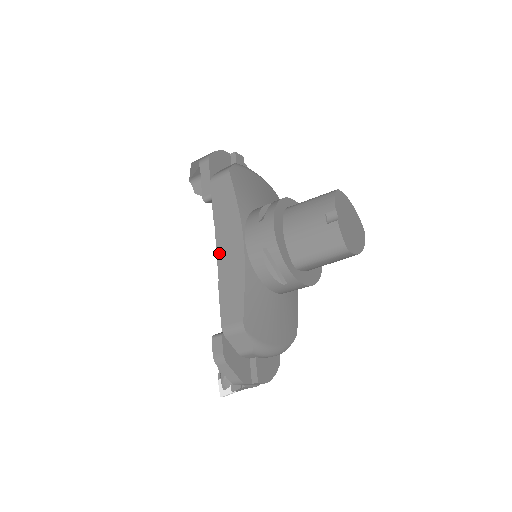
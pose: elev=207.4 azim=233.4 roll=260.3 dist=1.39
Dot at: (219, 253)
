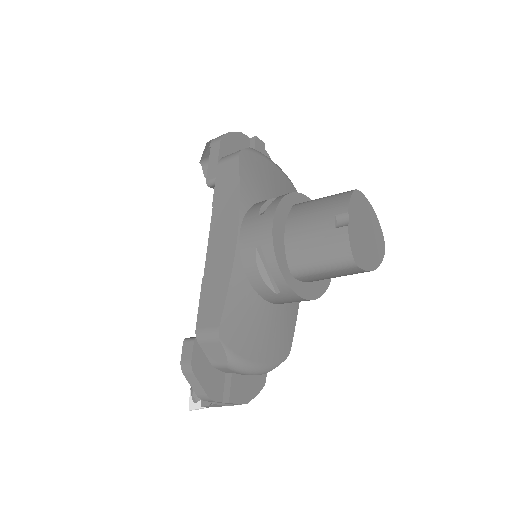
Dot at: (210, 245)
